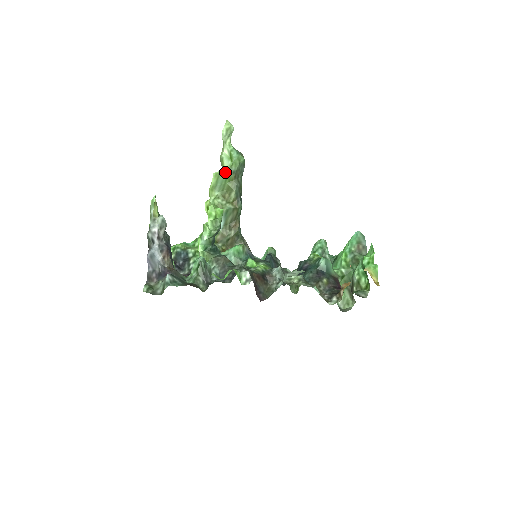
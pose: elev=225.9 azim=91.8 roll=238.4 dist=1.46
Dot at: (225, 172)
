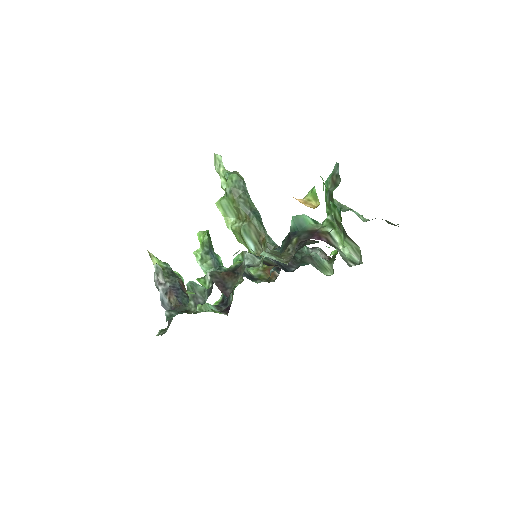
Dot at: (224, 197)
